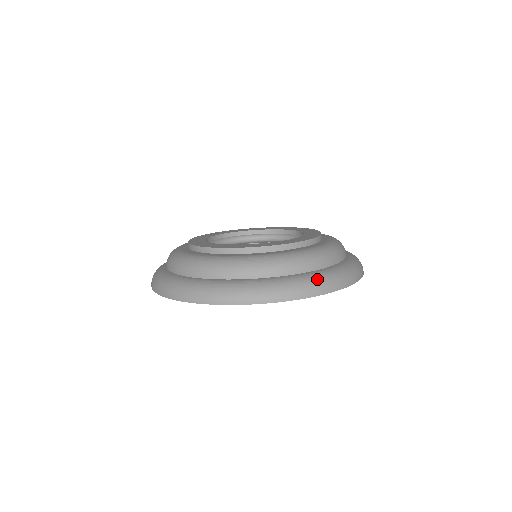
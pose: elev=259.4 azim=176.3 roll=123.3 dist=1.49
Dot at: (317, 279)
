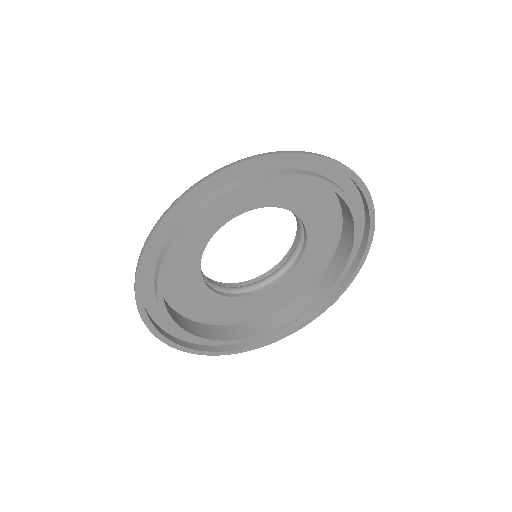
Dot at: occluded
